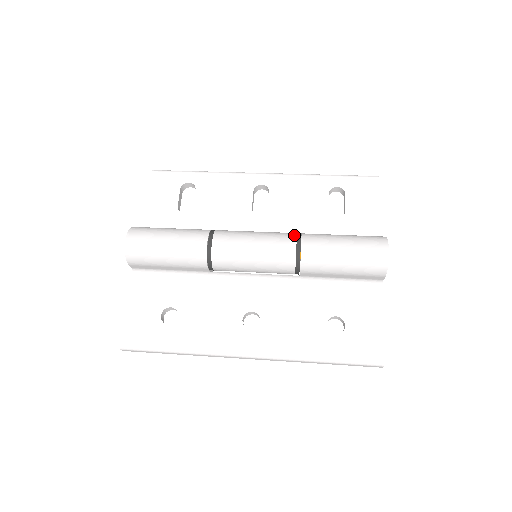
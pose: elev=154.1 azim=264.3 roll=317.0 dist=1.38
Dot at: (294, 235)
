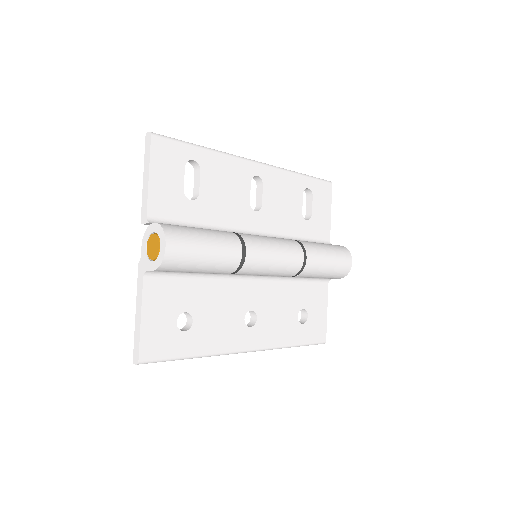
Dot at: (300, 246)
